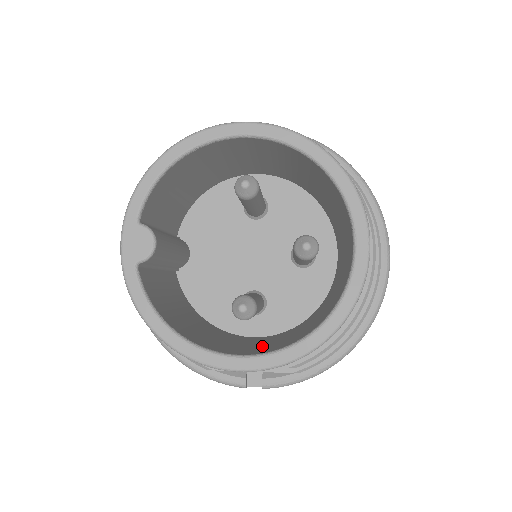
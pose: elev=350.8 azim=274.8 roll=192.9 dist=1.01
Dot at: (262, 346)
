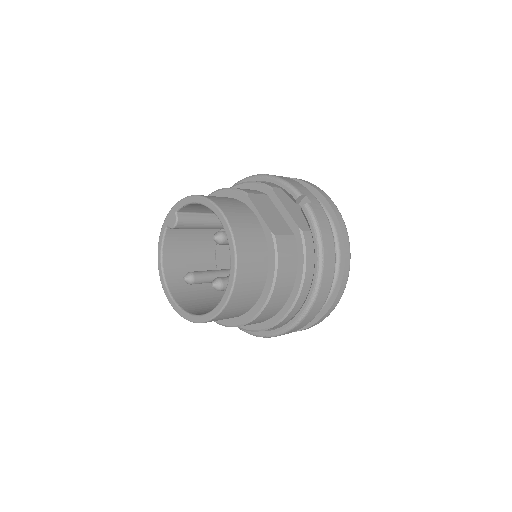
Dot at: (194, 296)
